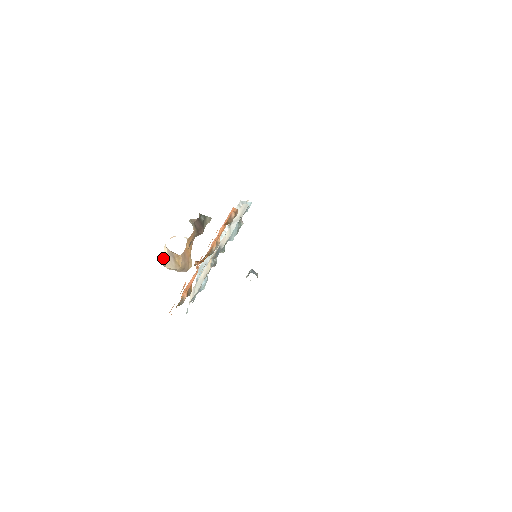
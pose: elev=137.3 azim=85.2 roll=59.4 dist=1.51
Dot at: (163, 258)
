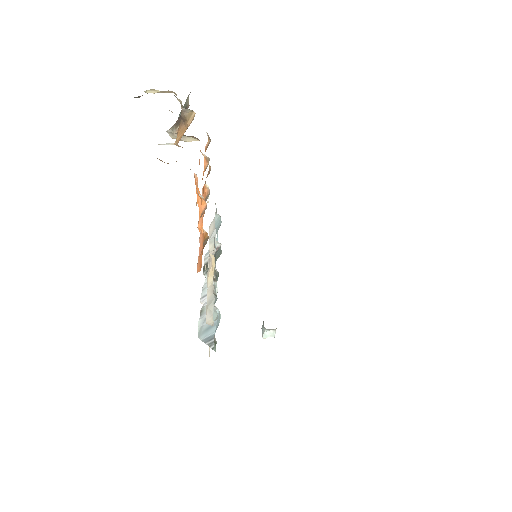
Dot at: occluded
